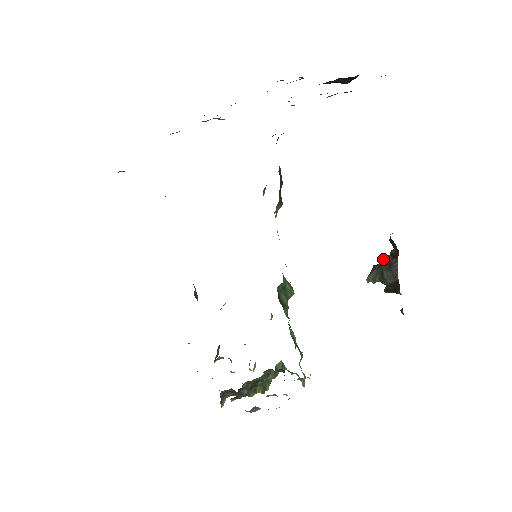
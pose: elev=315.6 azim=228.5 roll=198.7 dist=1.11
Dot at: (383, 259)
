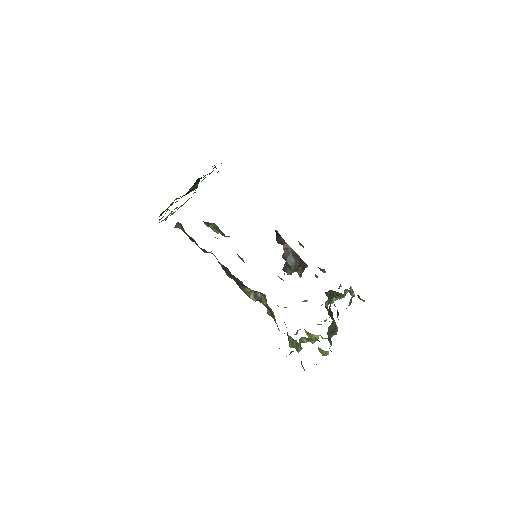
Dot at: (284, 257)
